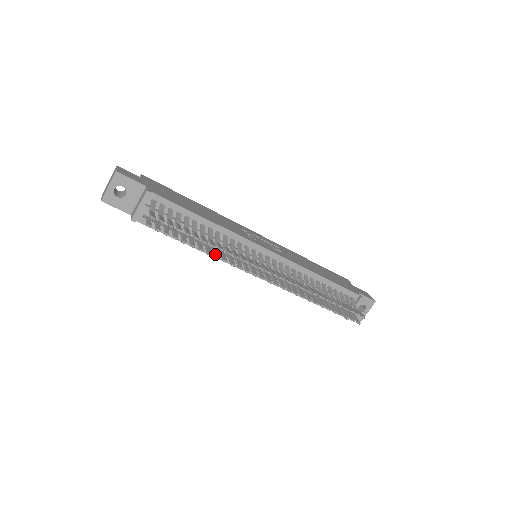
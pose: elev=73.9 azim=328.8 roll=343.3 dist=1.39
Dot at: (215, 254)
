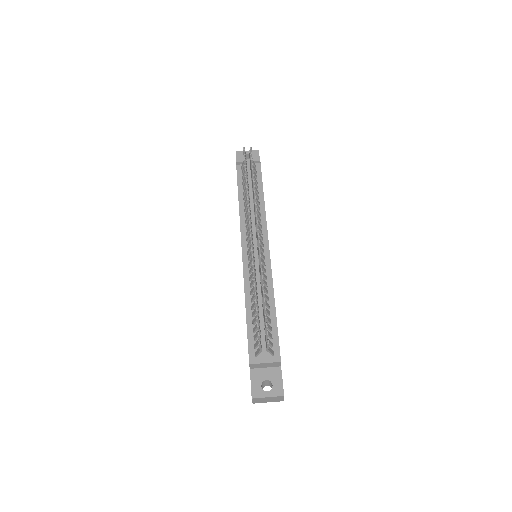
Dot at: occluded
